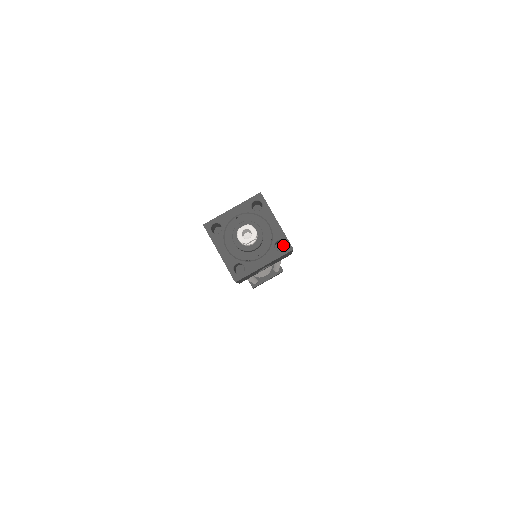
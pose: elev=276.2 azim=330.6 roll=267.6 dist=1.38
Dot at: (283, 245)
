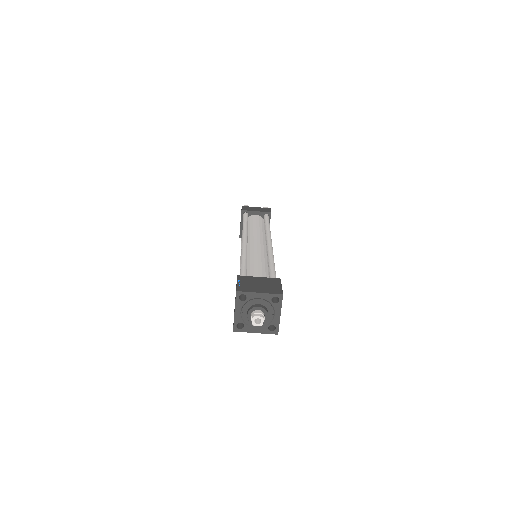
Dot at: occluded
